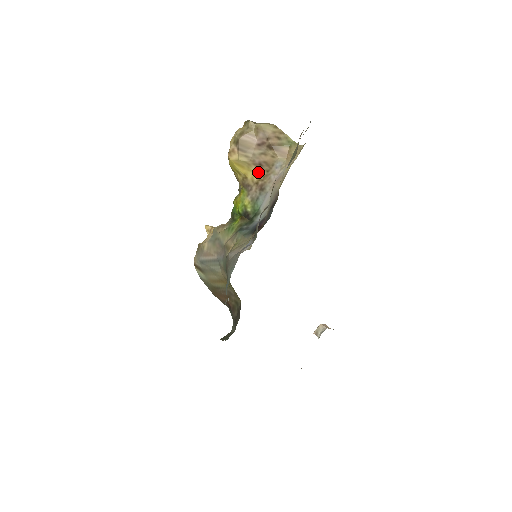
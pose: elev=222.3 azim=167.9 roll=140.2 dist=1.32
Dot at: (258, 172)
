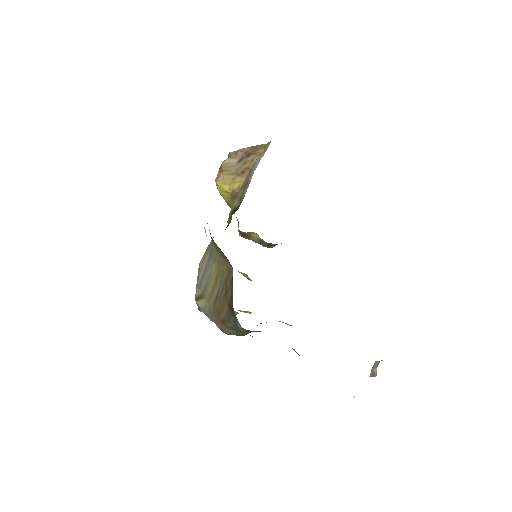
Dot at: (242, 180)
